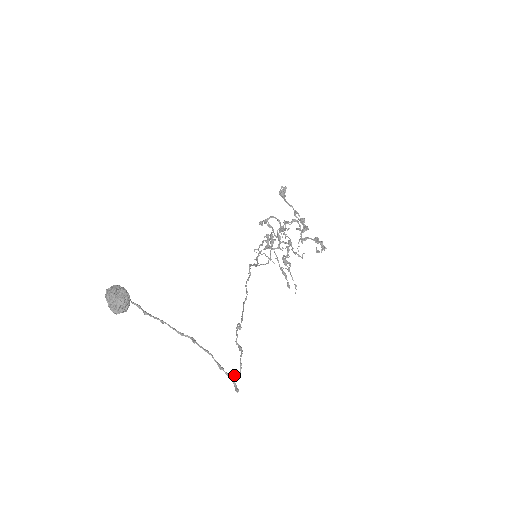
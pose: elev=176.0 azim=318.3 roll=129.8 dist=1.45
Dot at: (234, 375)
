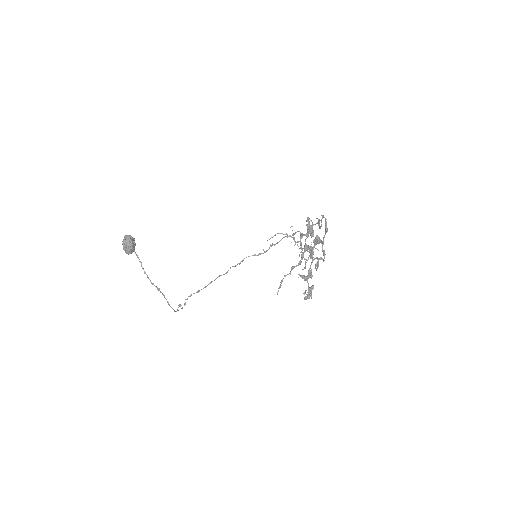
Dot at: (181, 305)
